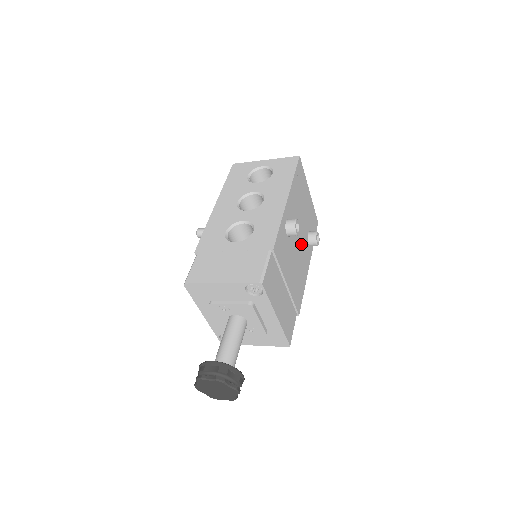
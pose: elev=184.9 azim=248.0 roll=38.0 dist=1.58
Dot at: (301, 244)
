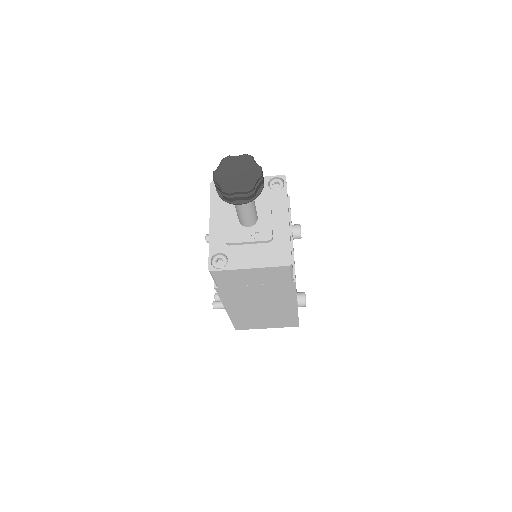
Dot at: occluded
